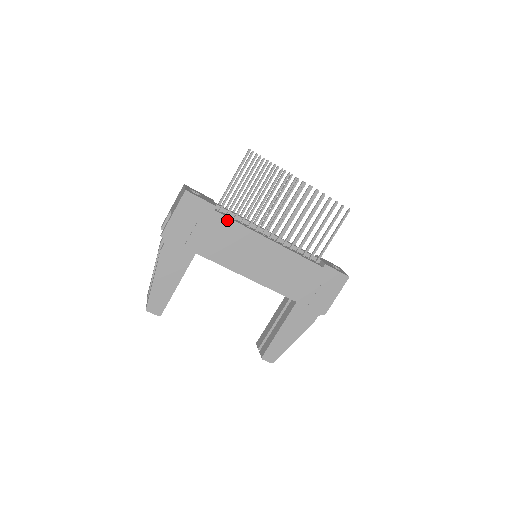
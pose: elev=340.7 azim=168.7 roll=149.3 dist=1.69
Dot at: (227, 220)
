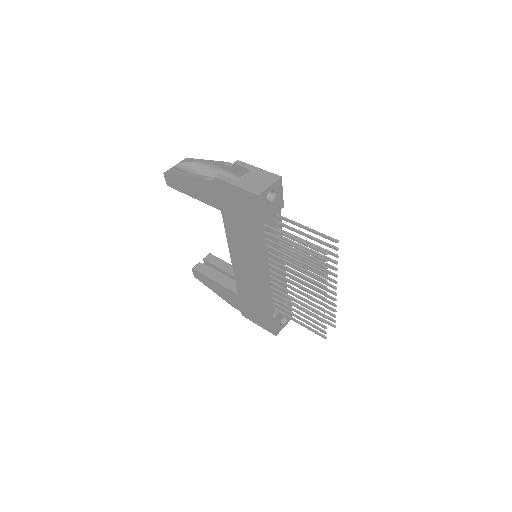
Dot at: (258, 236)
